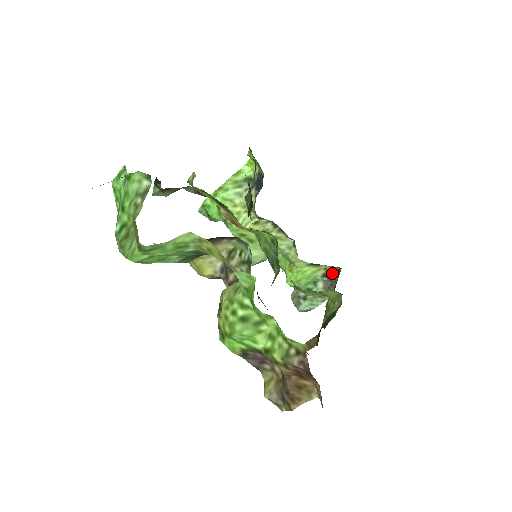
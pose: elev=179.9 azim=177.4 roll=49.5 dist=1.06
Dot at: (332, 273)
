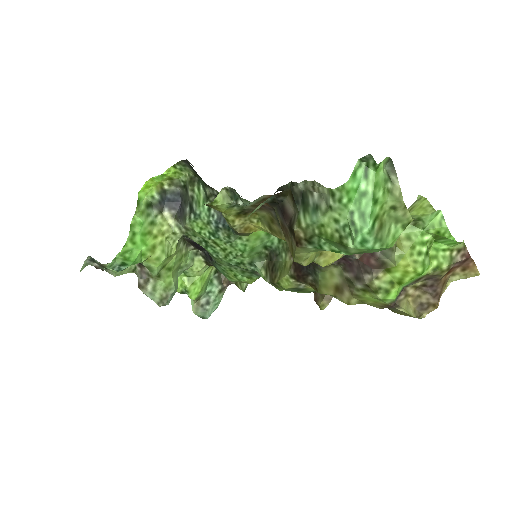
Dot at: occluded
